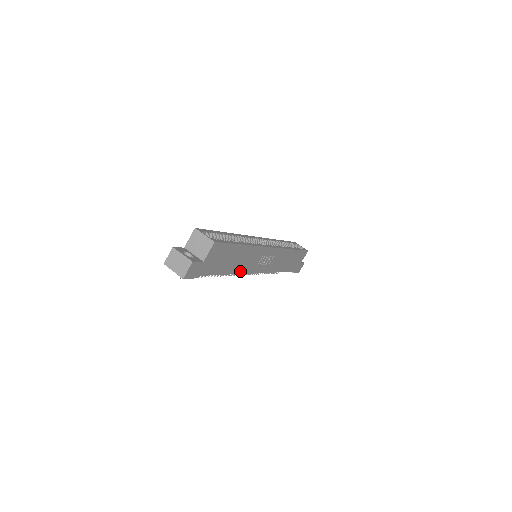
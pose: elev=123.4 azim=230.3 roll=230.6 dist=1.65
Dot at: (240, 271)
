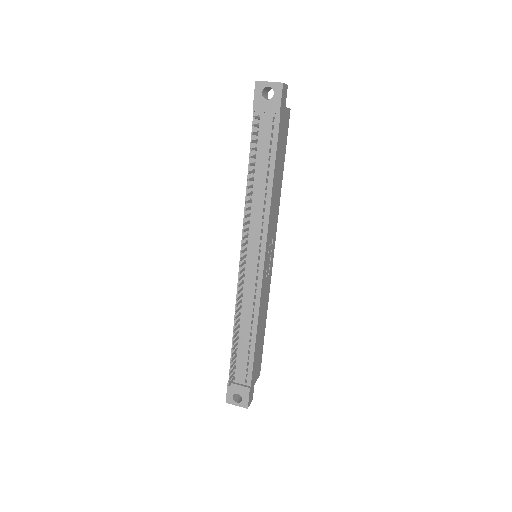
Dot at: (270, 208)
